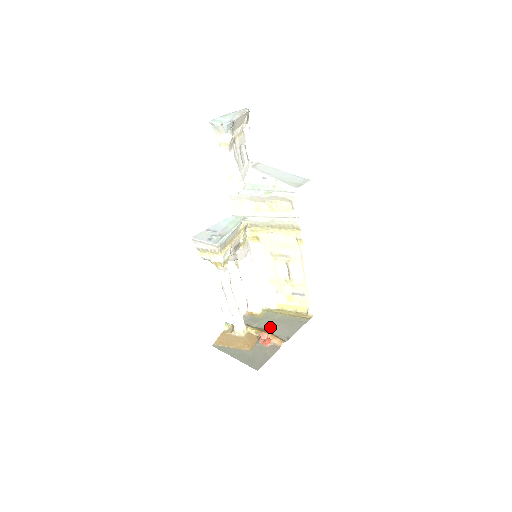
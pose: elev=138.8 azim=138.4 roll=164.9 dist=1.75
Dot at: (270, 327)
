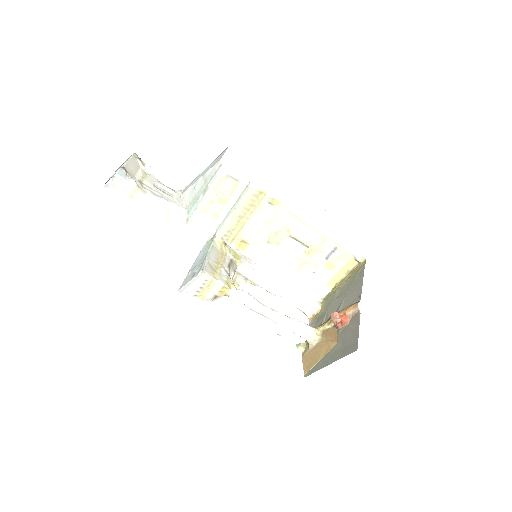
Dot at: (337, 307)
